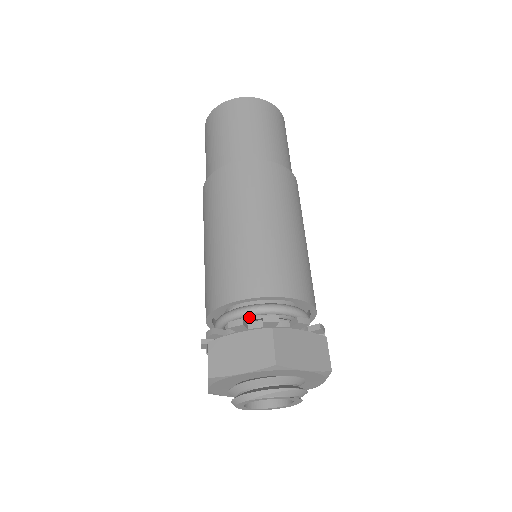
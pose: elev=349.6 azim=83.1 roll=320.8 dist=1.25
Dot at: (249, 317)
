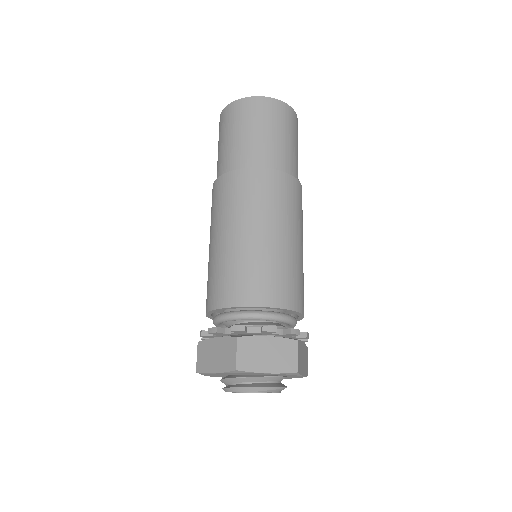
Dot at: occluded
